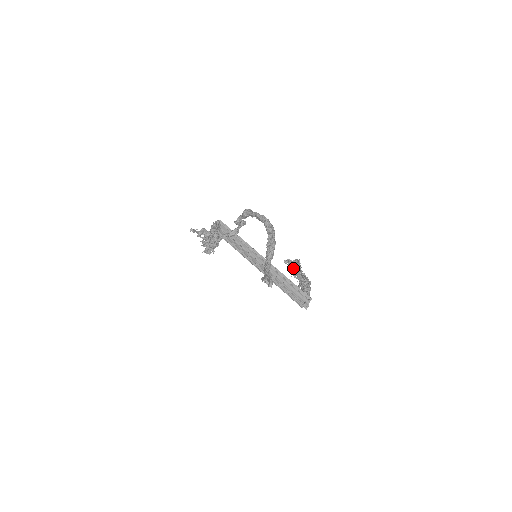
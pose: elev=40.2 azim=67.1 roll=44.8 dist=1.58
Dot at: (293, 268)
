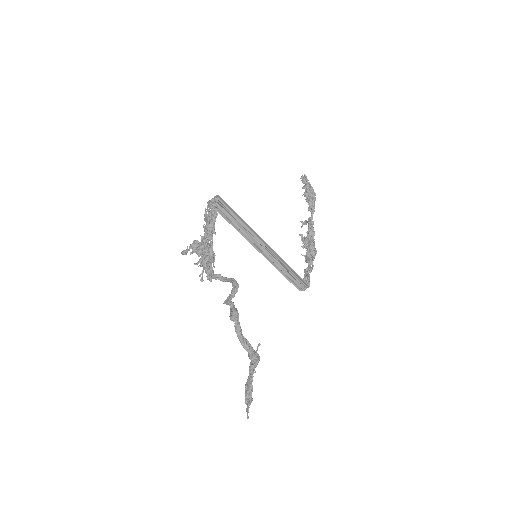
Dot at: occluded
